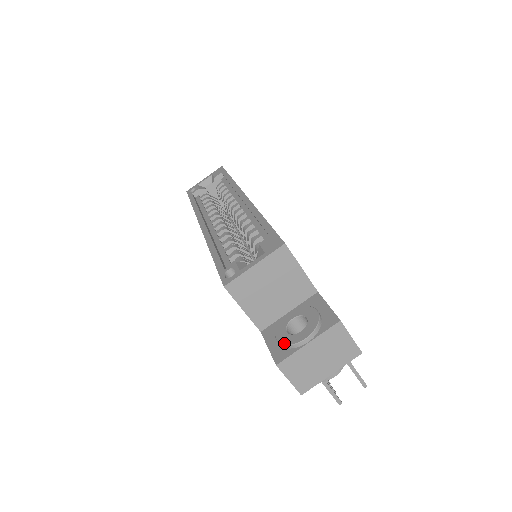
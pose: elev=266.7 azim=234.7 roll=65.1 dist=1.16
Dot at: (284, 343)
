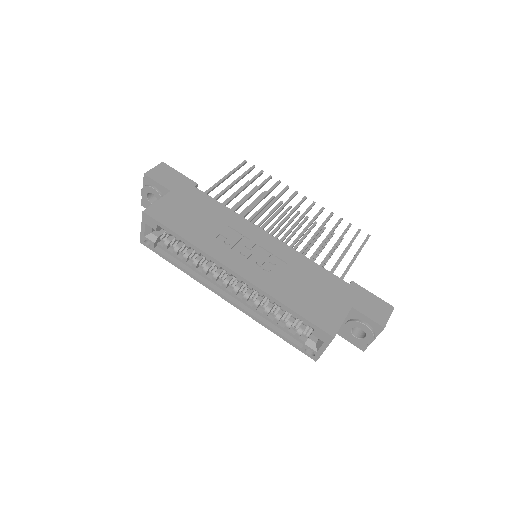
Dot at: (360, 344)
